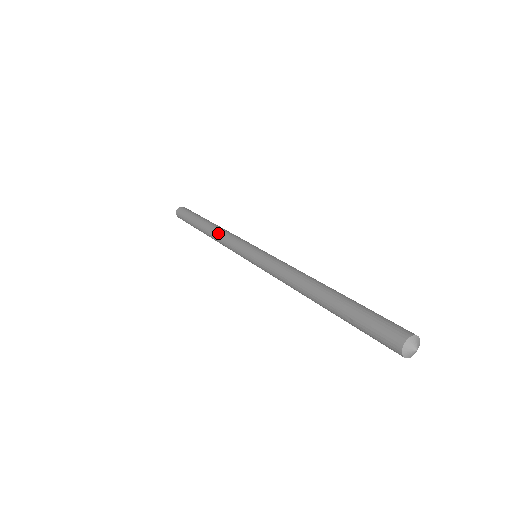
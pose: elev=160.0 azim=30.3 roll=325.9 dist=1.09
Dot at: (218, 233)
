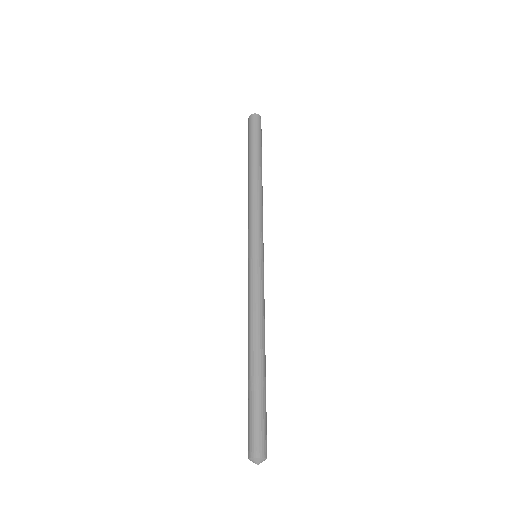
Dot at: (251, 196)
